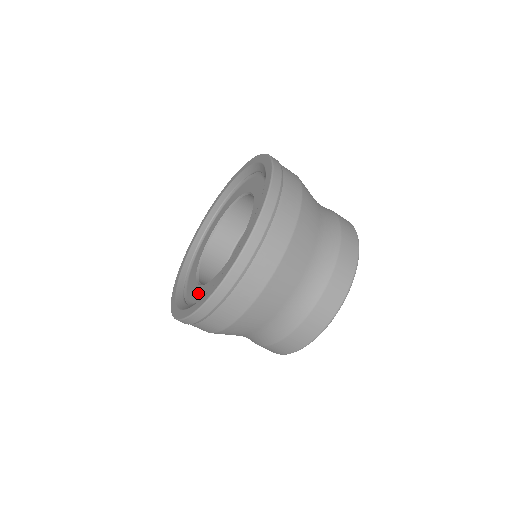
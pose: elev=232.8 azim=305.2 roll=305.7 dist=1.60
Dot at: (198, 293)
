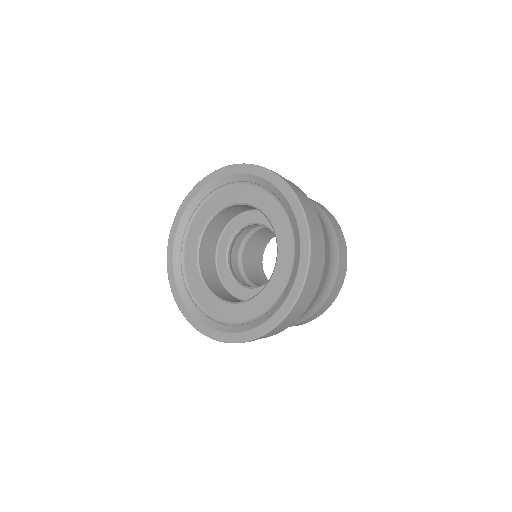
Dot at: (203, 296)
